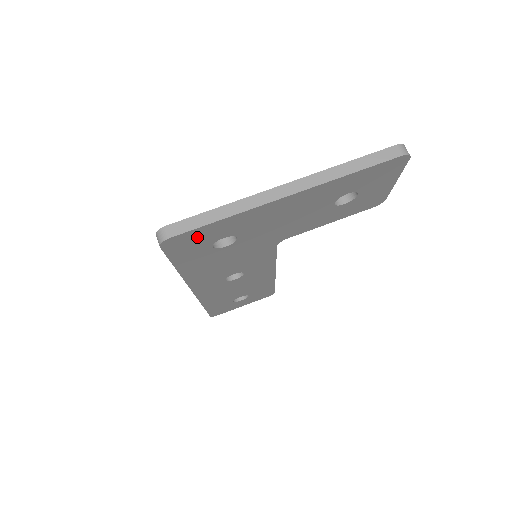
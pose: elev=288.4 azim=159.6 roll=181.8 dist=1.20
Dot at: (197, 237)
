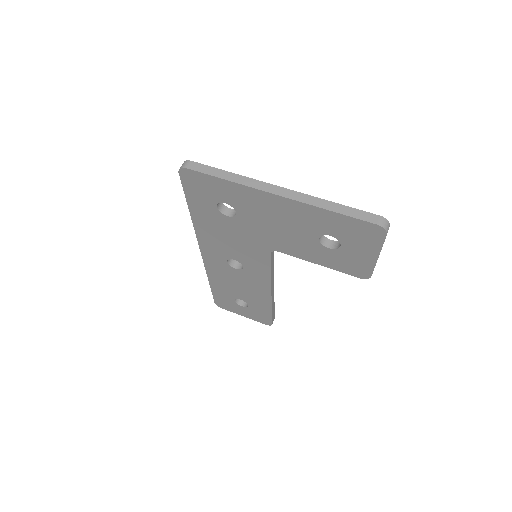
Dot at: (206, 184)
